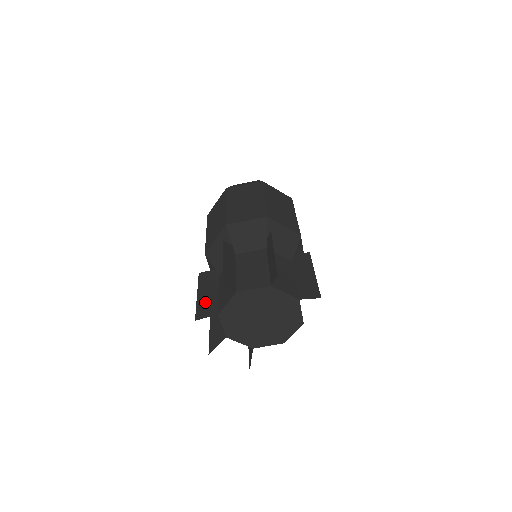
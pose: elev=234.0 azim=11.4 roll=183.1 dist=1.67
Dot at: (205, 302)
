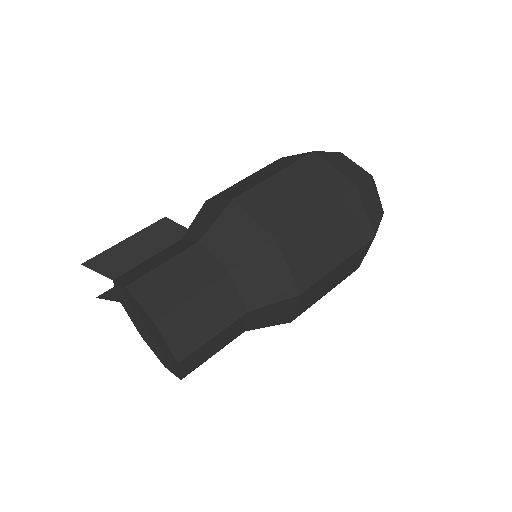
Dot at: occluded
